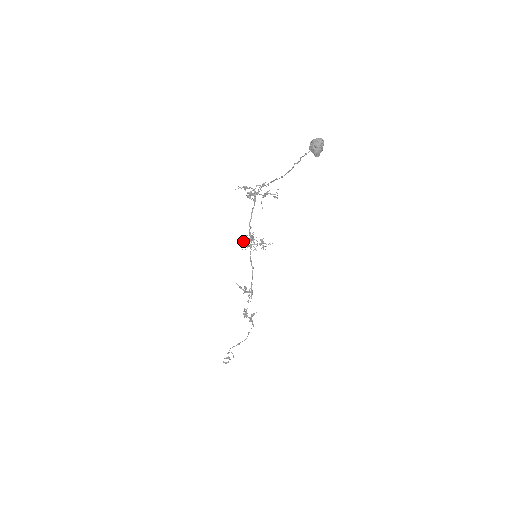
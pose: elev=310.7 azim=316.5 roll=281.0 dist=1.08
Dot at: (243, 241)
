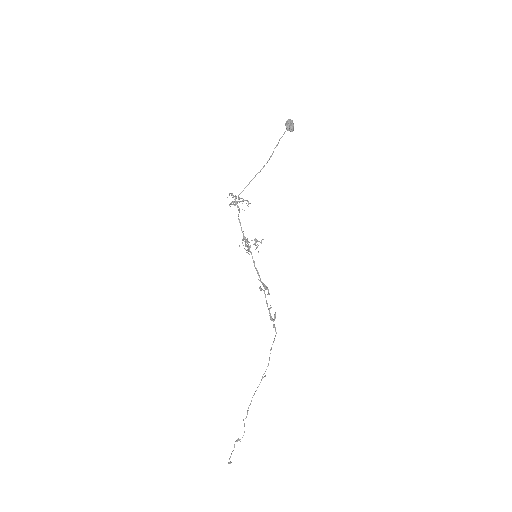
Dot at: occluded
